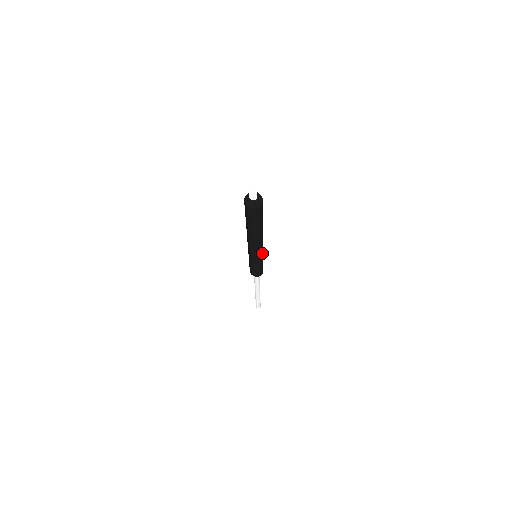
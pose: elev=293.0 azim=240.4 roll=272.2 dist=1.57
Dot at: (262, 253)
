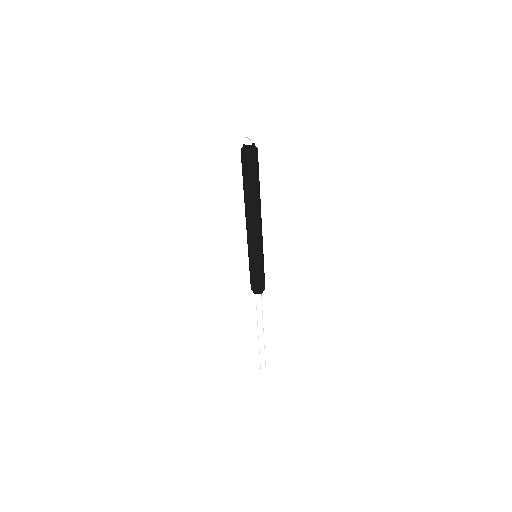
Dot at: (260, 247)
